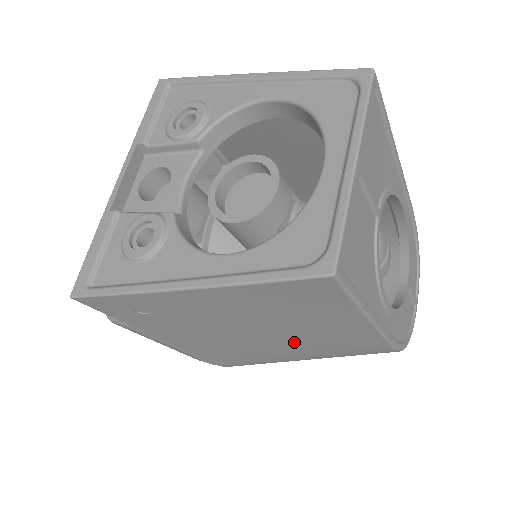
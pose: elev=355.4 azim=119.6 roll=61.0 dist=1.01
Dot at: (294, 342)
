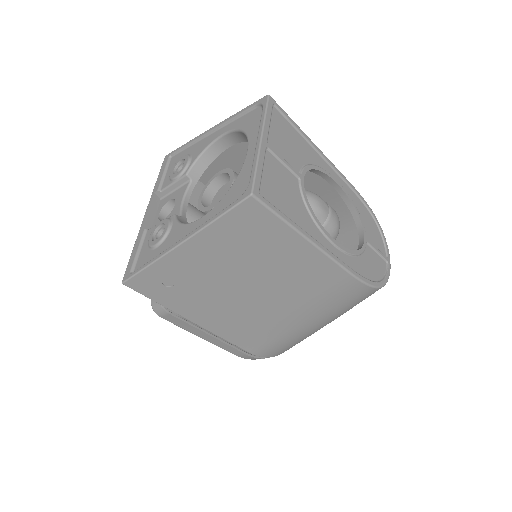
Dot at: (282, 292)
